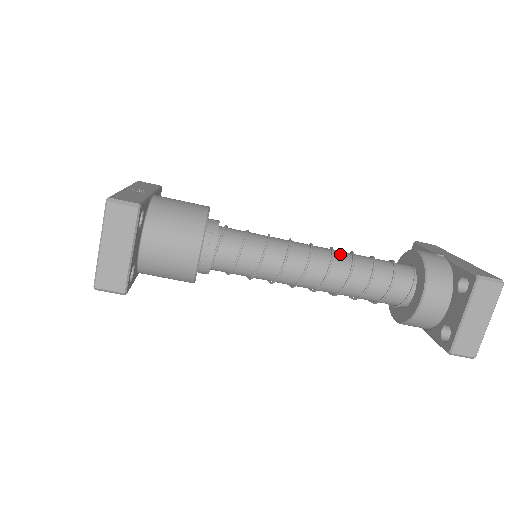
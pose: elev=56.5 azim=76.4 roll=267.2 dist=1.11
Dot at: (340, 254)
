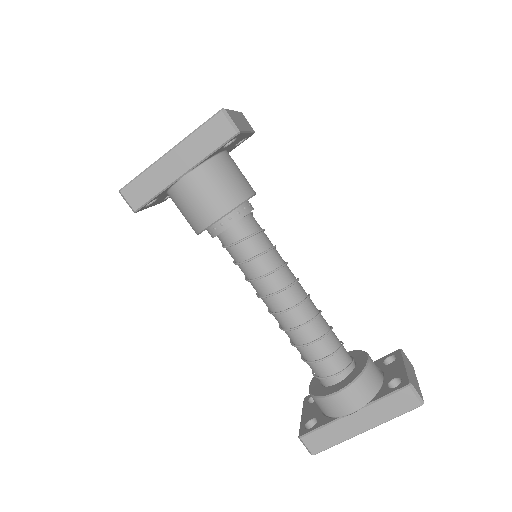
Dot at: occluded
